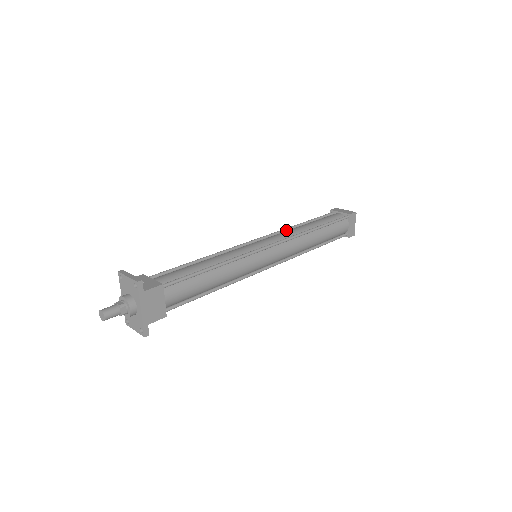
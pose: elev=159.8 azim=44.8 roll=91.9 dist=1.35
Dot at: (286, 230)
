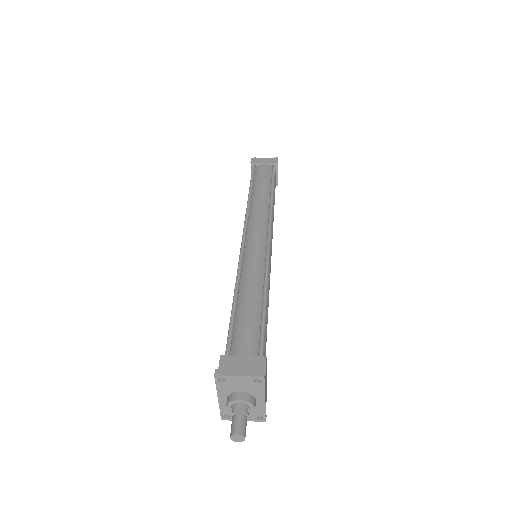
Dot at: (249, 209)
